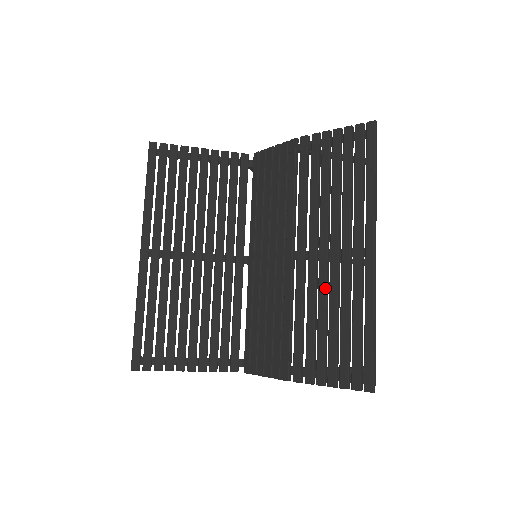
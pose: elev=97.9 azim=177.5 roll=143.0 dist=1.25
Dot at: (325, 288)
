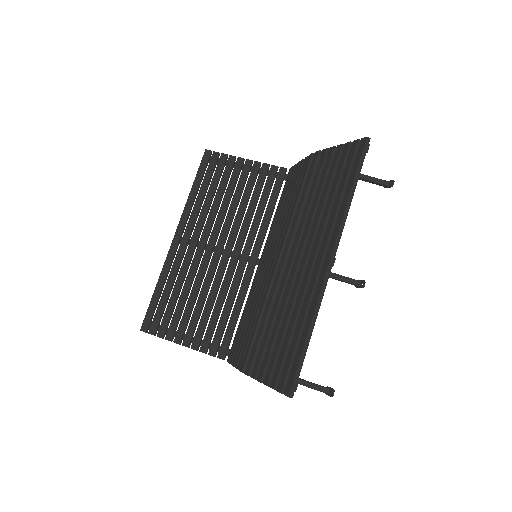
Dot at: (288, 291)
